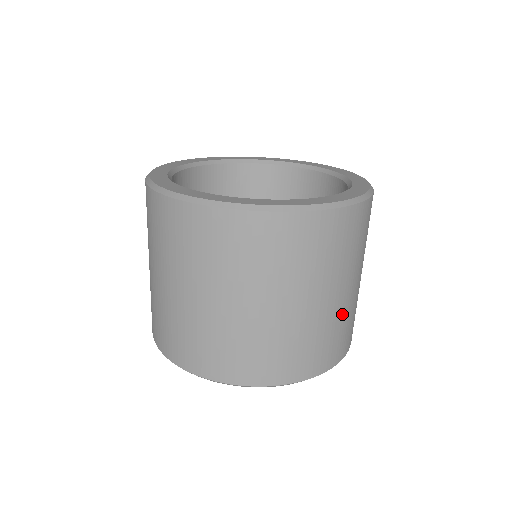
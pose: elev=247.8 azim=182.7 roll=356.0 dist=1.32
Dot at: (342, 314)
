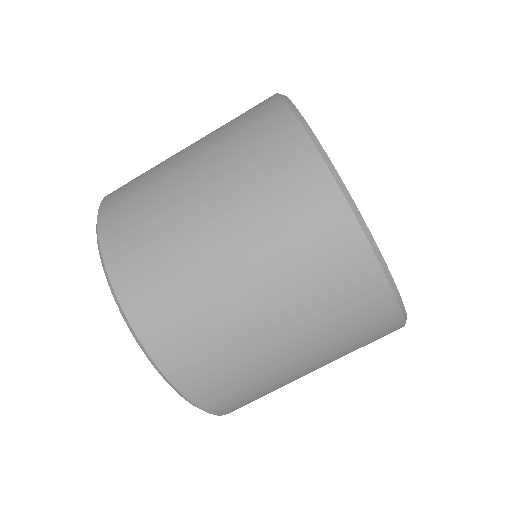
Dot at: (285, 384)
